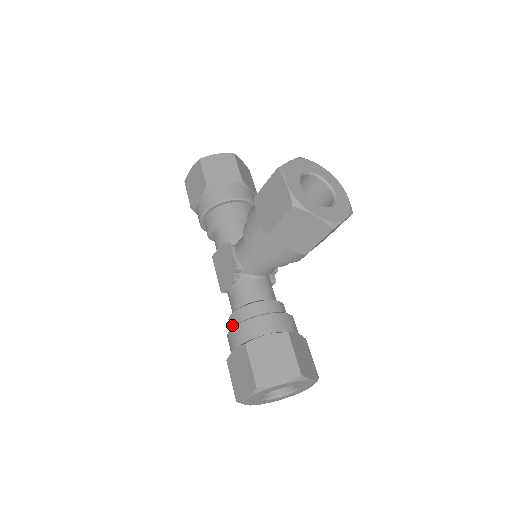
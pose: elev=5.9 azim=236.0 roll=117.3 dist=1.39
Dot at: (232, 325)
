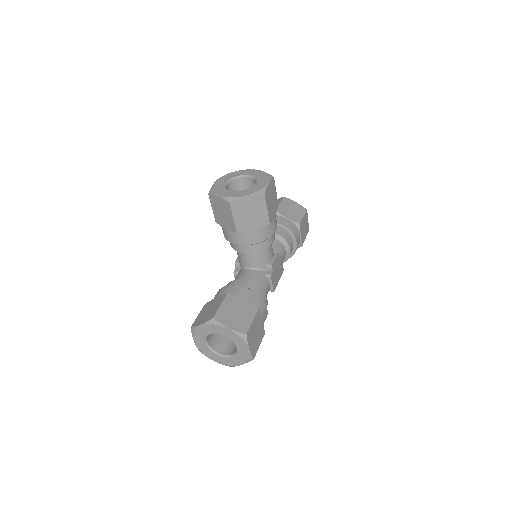
Dot at: occluded
